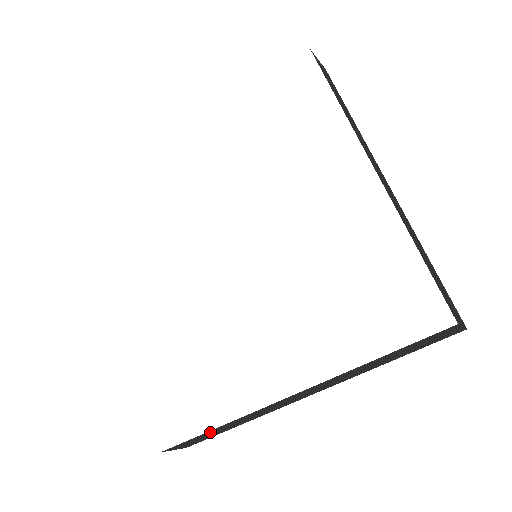
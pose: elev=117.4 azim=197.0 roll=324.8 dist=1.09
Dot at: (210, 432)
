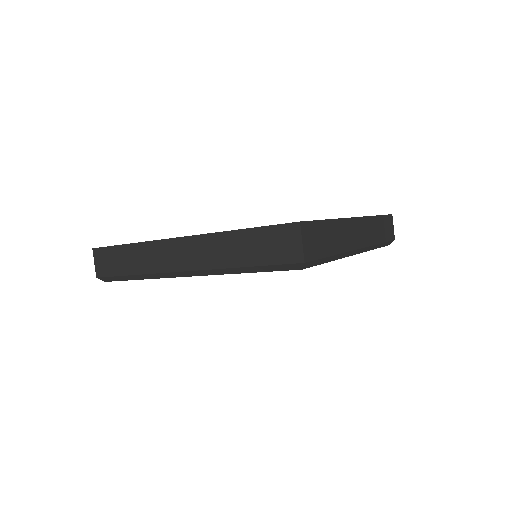
Dot at: (124, 251)
